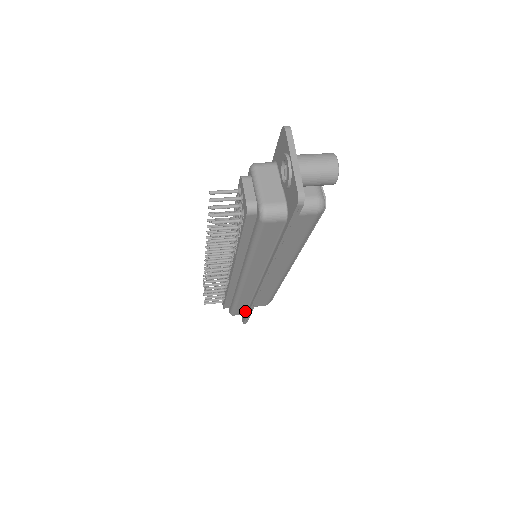
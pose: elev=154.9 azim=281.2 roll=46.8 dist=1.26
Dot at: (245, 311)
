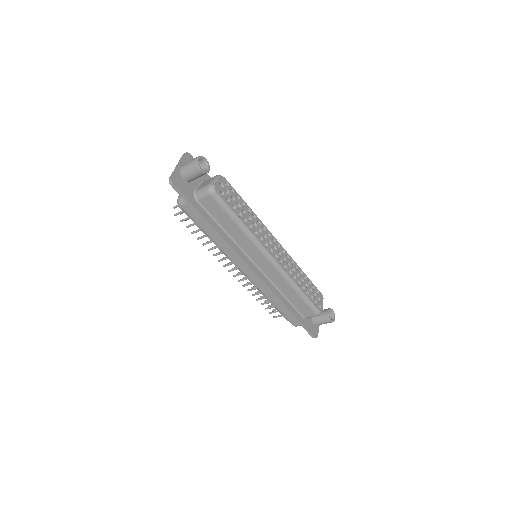
Dot at: occluded
